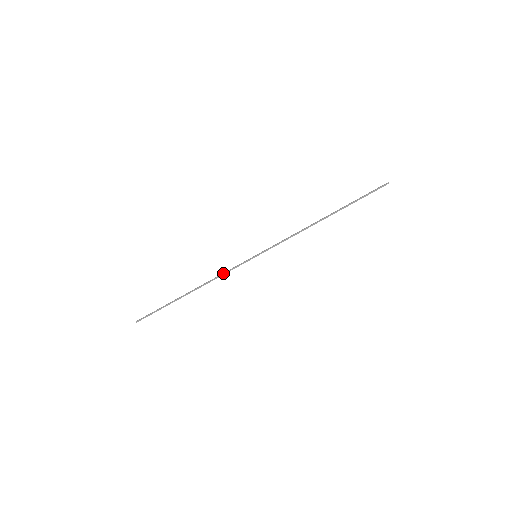
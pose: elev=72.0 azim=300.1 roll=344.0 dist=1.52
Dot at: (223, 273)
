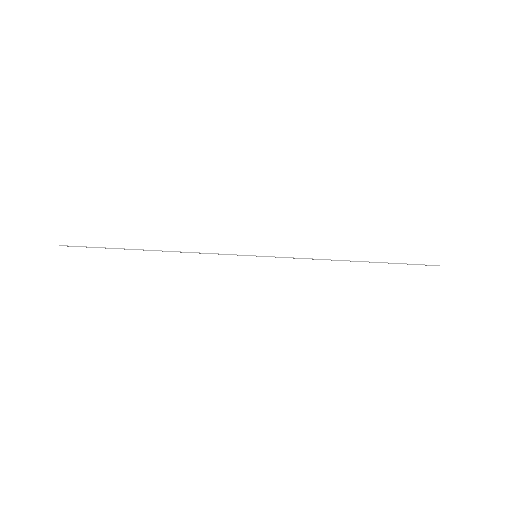
Dot at: (206, 253)
